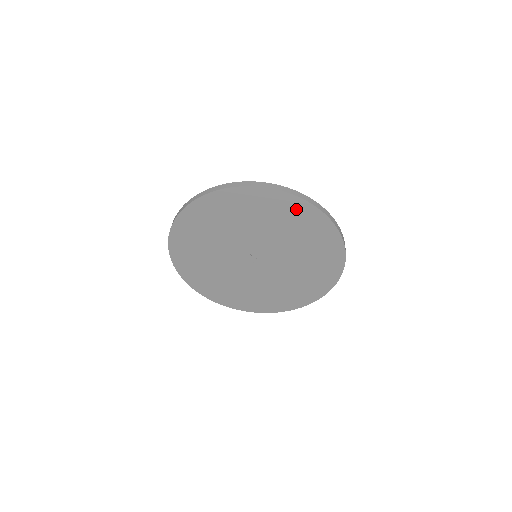
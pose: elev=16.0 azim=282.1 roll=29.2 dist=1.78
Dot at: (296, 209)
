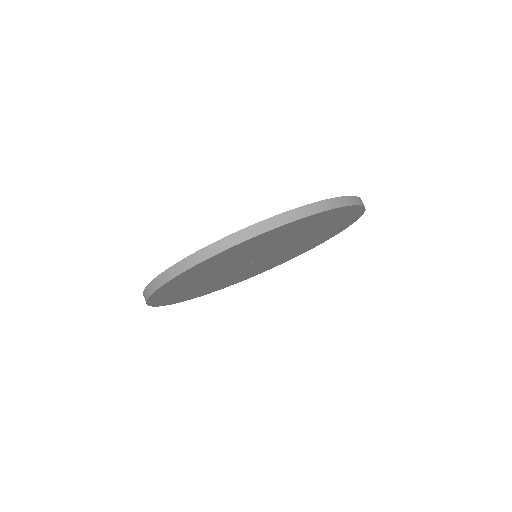
Dot at: (346, 214)
